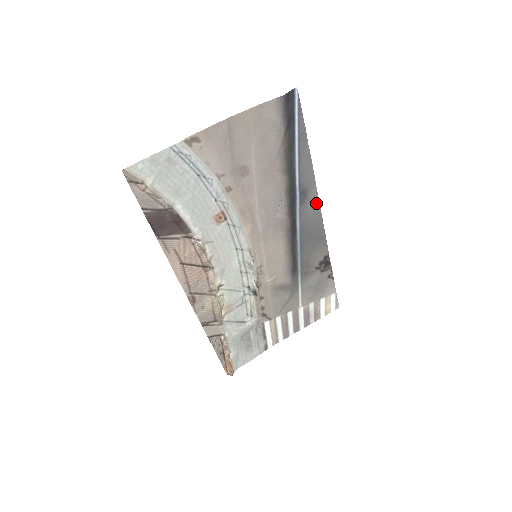
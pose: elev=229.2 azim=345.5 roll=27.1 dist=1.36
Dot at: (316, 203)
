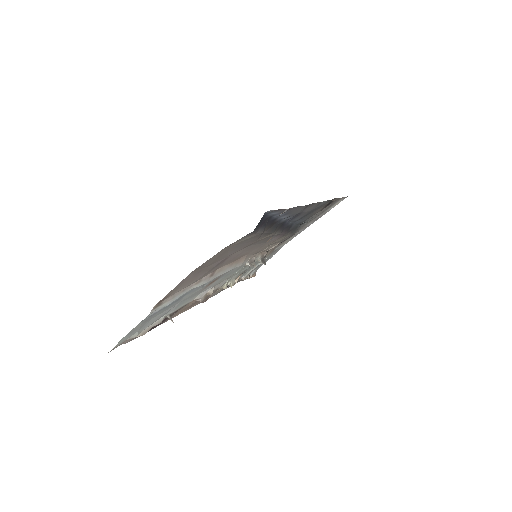
Dot at: (313, 205)
